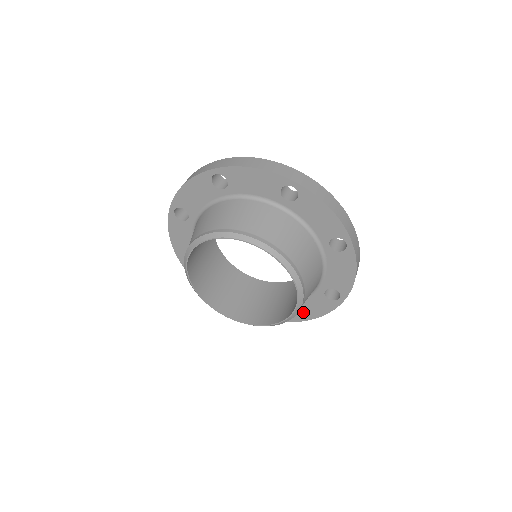
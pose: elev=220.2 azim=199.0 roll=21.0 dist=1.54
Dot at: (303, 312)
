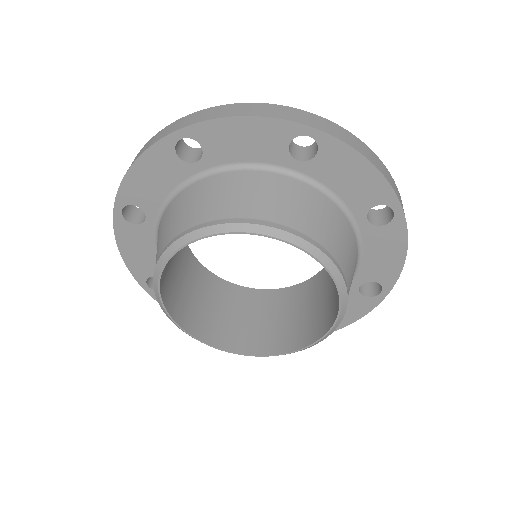
Dot at: (382, 270)
